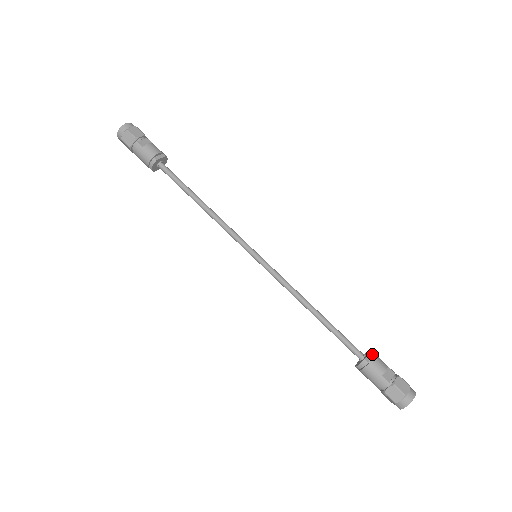
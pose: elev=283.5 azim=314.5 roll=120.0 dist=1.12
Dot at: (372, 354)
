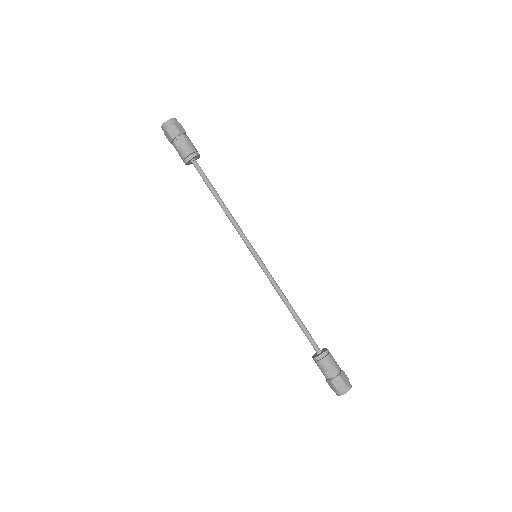
Dot at: (324, 355)
